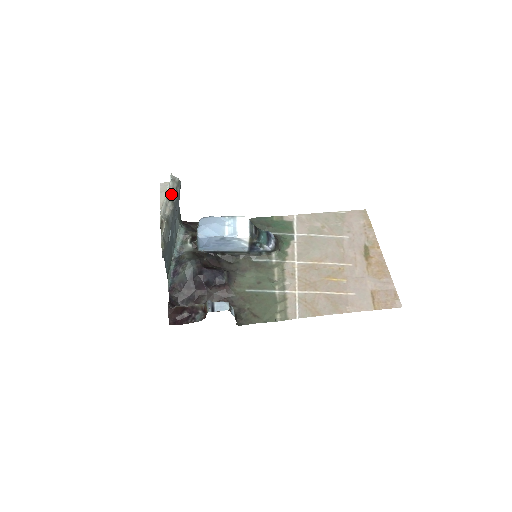
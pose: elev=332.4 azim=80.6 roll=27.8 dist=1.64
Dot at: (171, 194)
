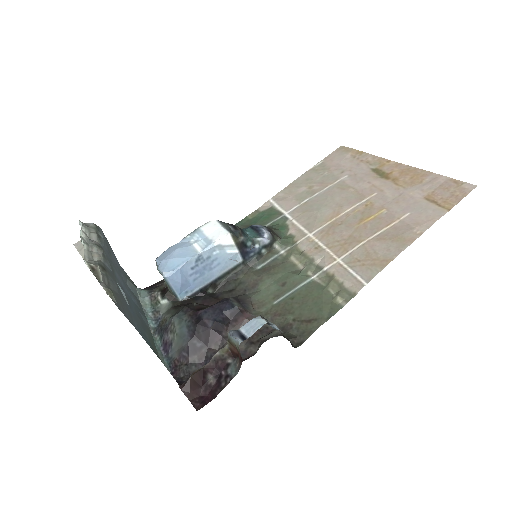
Dot at: (91, 240)
